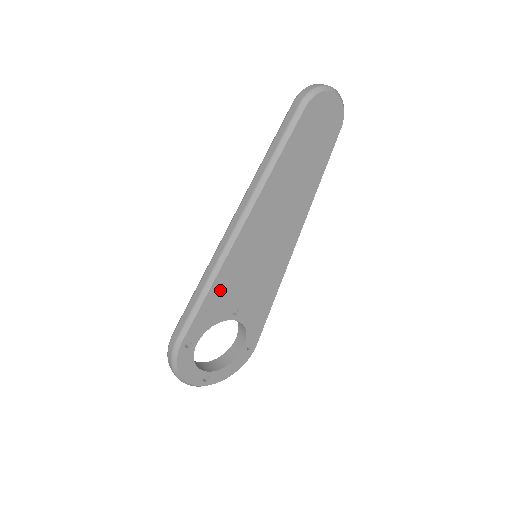
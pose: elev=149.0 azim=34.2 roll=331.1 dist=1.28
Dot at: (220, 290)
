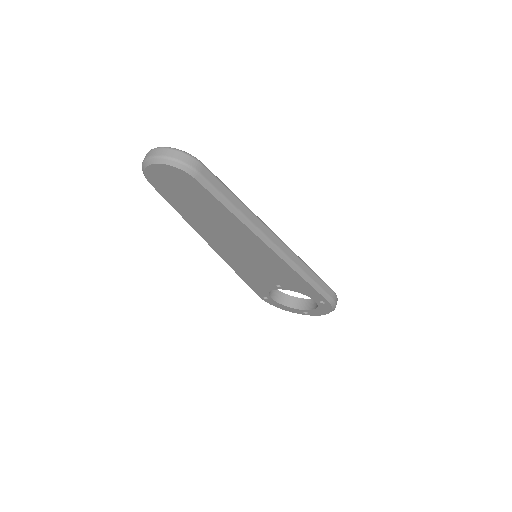
Dot at: (248, 277)
